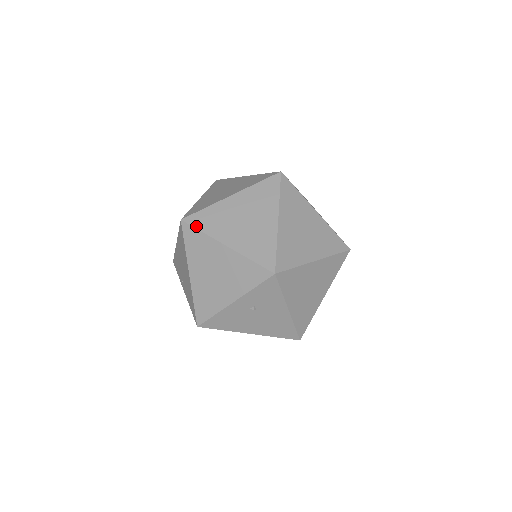
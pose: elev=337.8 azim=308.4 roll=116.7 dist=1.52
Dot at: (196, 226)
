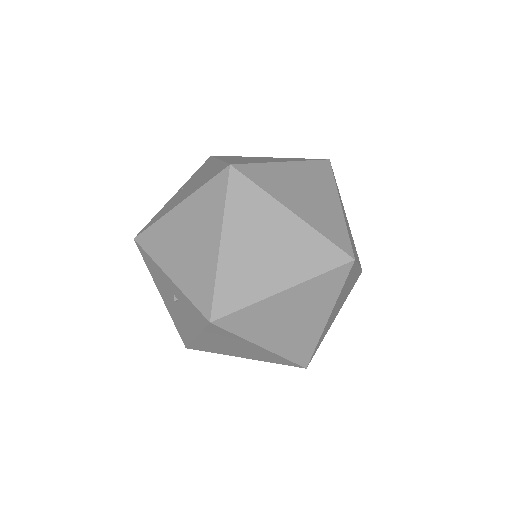
Dot at: (230, 190)
